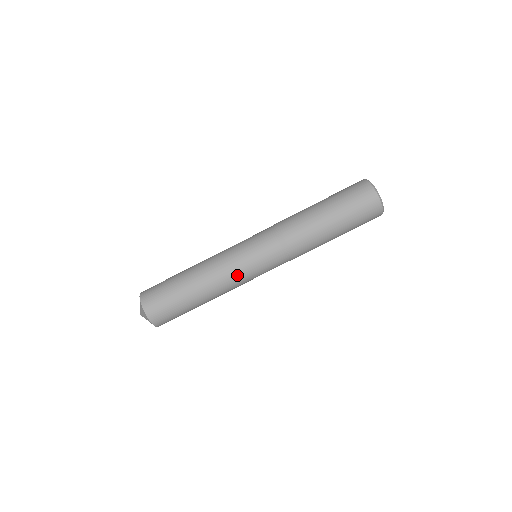
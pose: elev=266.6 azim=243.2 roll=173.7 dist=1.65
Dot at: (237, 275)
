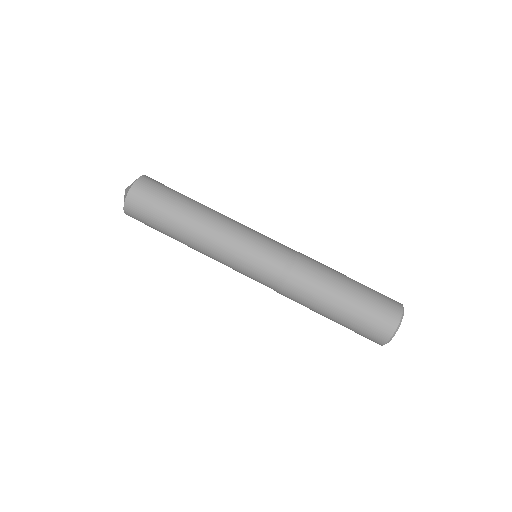
Dot at: (222, 258)
